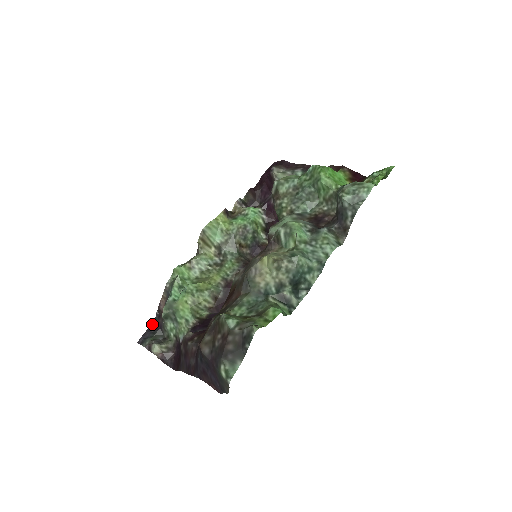
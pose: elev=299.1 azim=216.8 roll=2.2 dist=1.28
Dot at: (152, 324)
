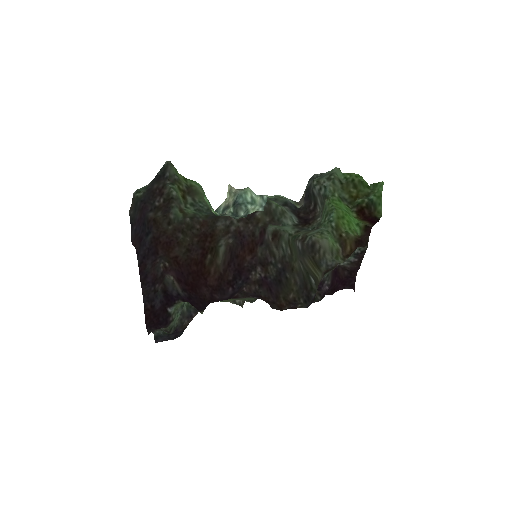
Dot at: occluded
